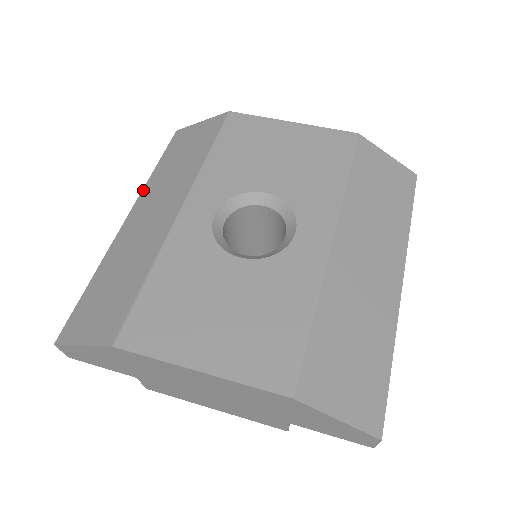
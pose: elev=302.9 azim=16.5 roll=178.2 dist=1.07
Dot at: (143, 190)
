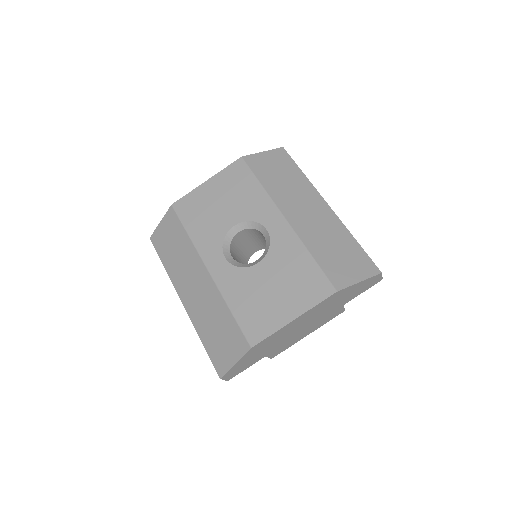
Dot at: (172, 281)
